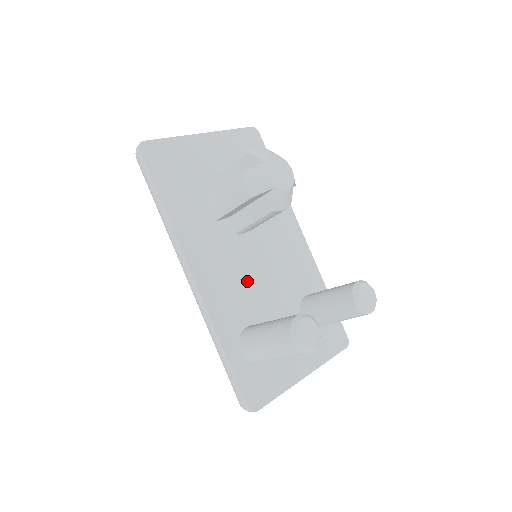
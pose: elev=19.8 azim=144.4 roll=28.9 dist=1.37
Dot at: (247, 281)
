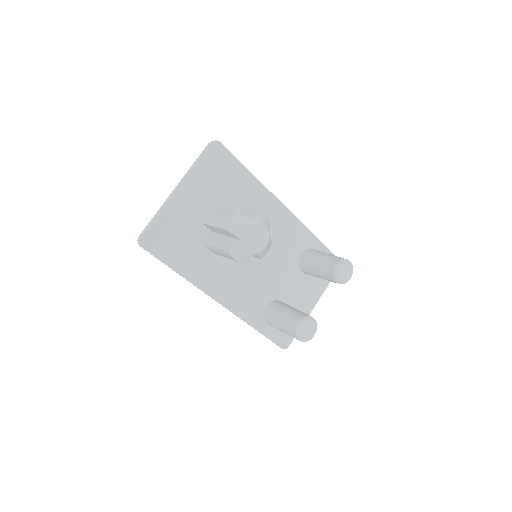
Dot at: (256, 278)
